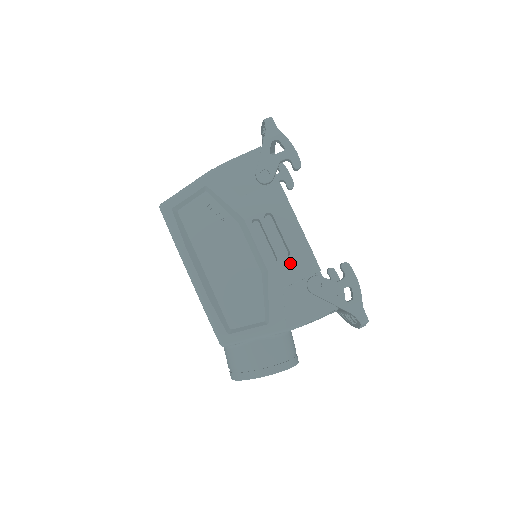
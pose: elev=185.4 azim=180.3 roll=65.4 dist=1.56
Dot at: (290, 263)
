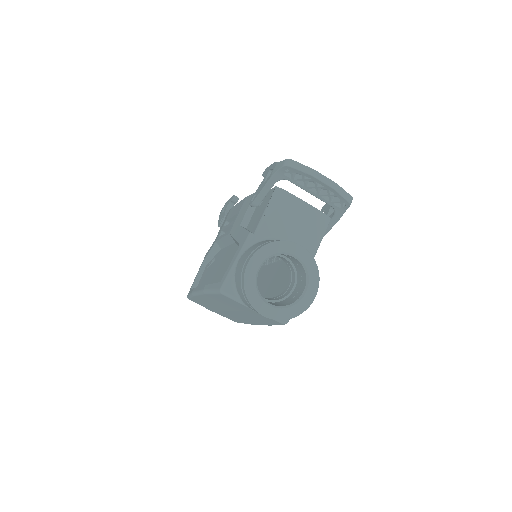
Dot at: (239, 215)
